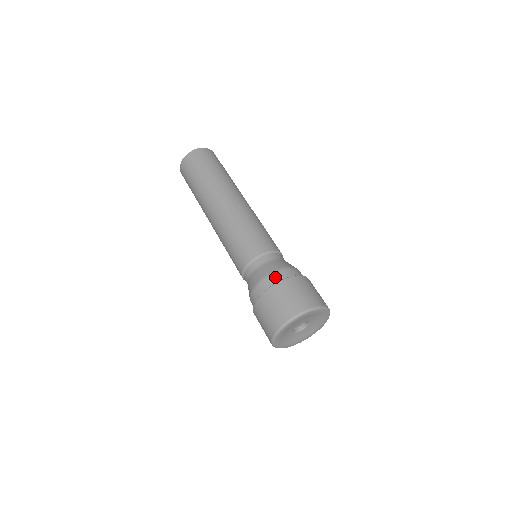
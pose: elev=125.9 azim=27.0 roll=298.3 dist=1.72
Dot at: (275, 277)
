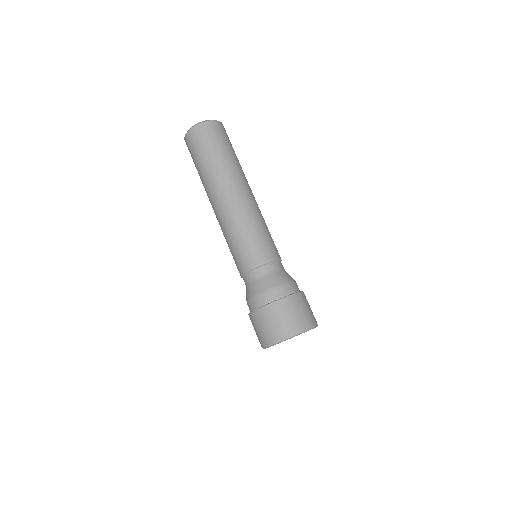
Dot at: (272, 295)
